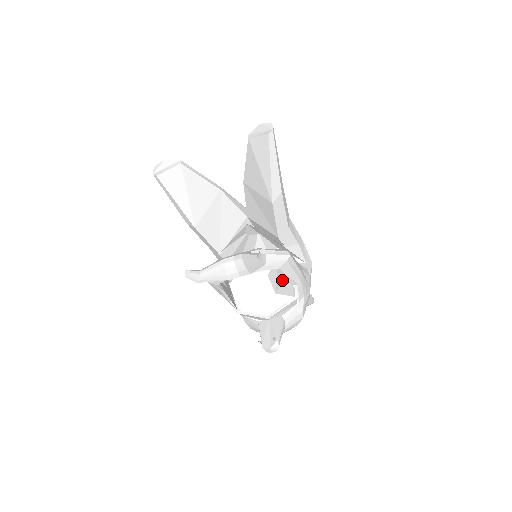
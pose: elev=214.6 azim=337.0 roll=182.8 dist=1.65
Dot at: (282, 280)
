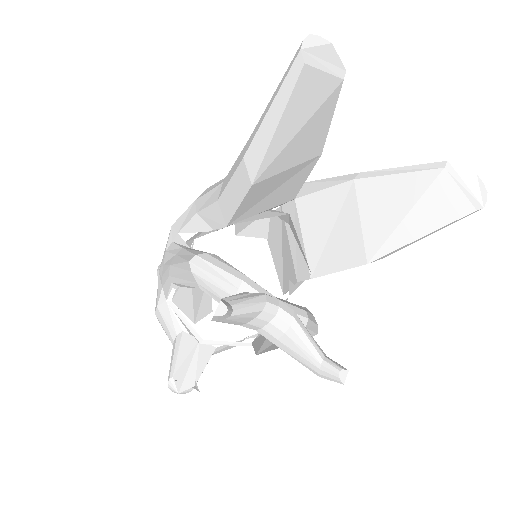
Dot at: occluded
